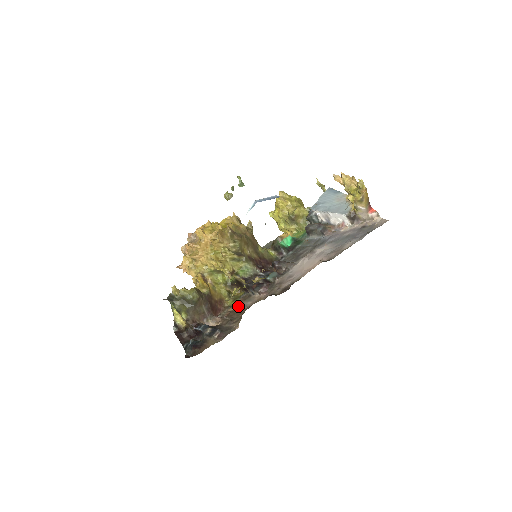
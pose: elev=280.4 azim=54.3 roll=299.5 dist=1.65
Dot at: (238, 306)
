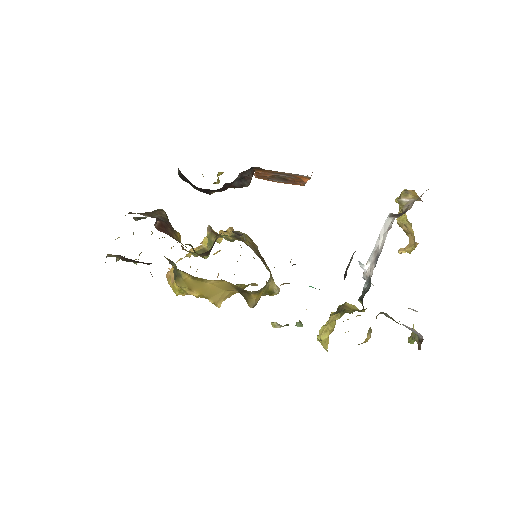
Dot at: occluded
